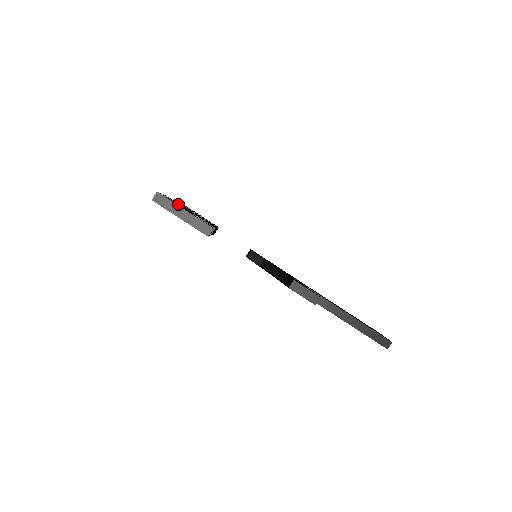
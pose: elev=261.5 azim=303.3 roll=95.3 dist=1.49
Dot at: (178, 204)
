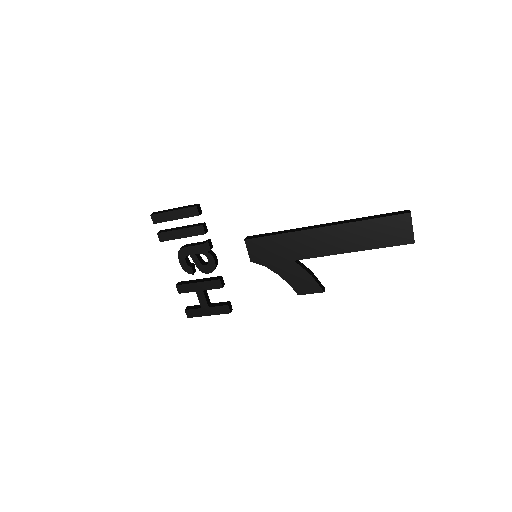
Dot at: occluded
